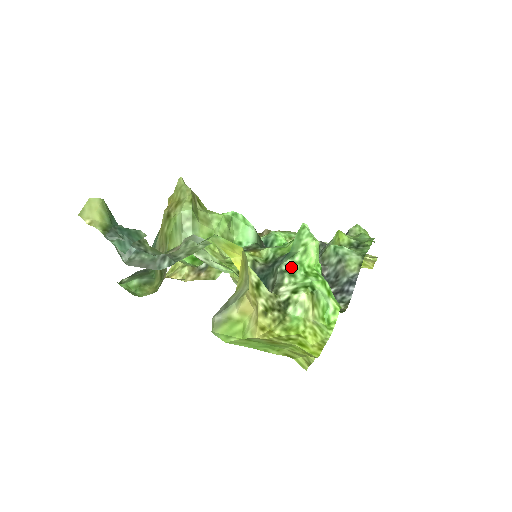
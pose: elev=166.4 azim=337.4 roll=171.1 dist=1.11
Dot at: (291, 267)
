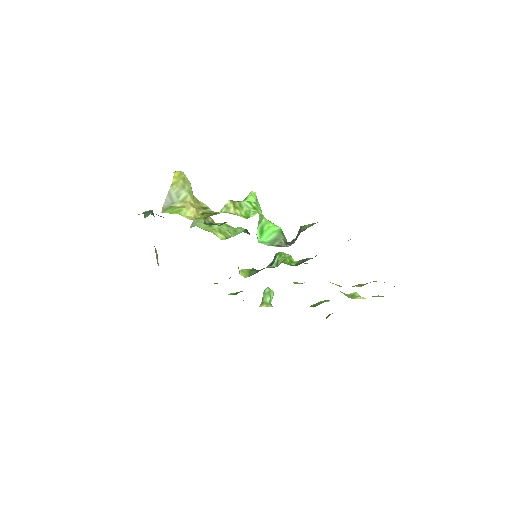
Dot at: occluded
